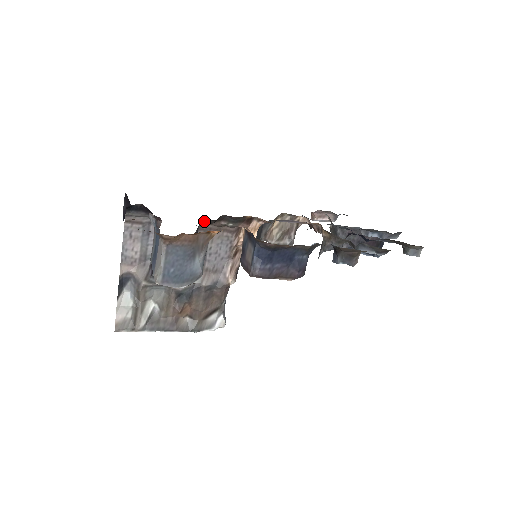
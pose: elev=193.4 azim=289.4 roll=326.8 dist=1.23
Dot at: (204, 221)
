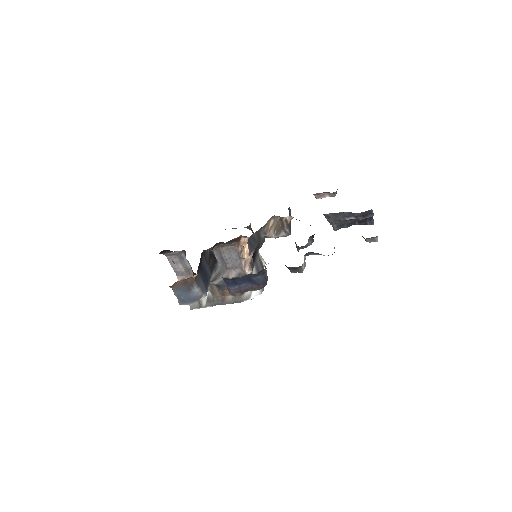
Dot at: occluded
